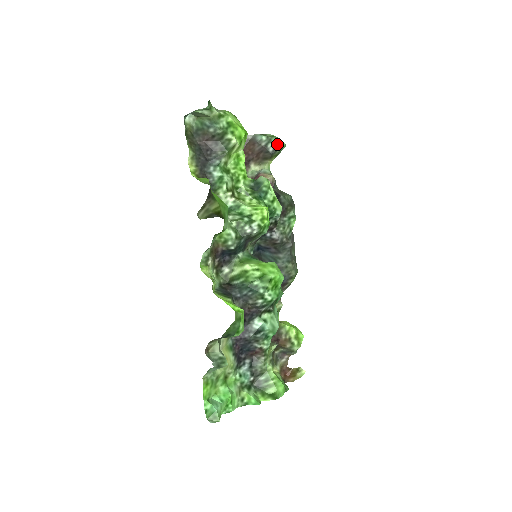
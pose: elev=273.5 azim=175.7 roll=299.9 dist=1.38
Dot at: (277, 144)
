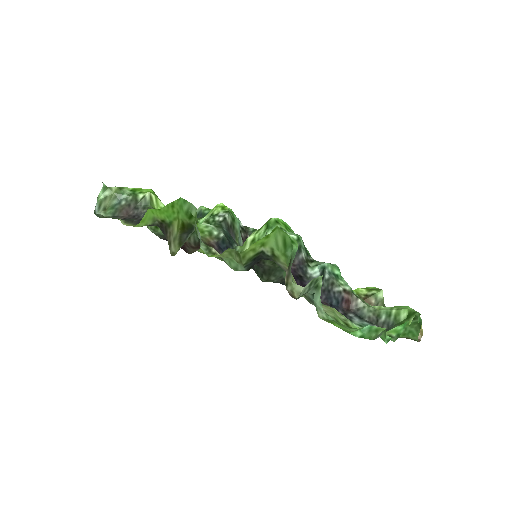
Dot at: occluded
